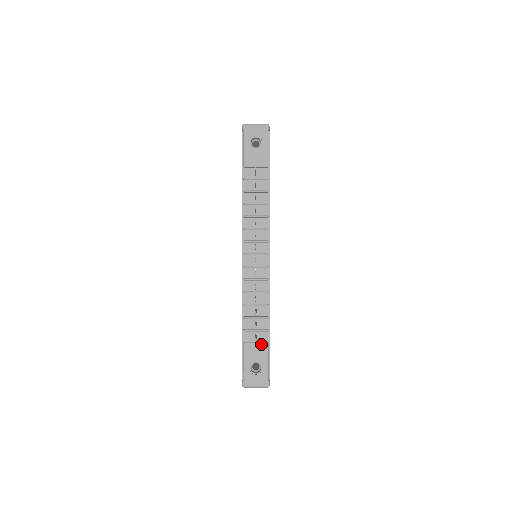
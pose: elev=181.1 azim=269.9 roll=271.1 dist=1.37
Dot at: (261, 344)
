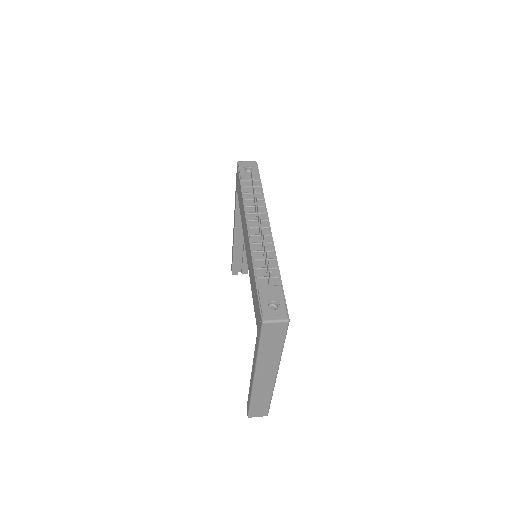
Dot at: (275, 286)
